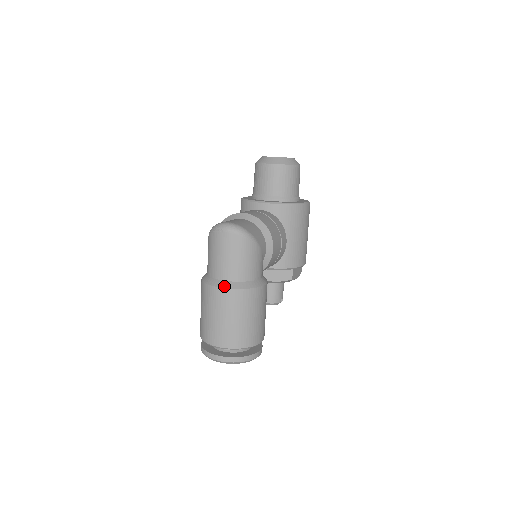
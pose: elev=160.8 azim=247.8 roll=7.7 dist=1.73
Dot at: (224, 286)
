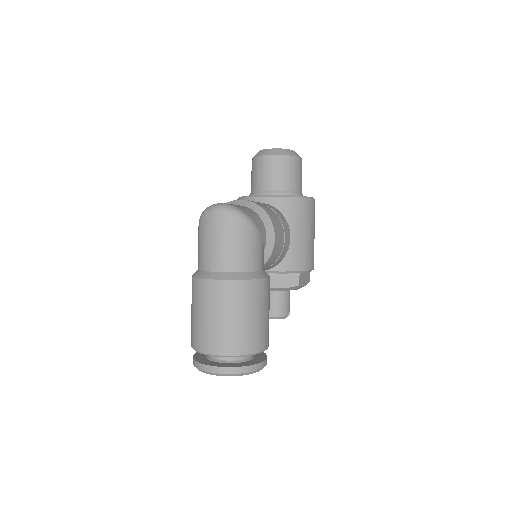
Dot at: (217, 277)
